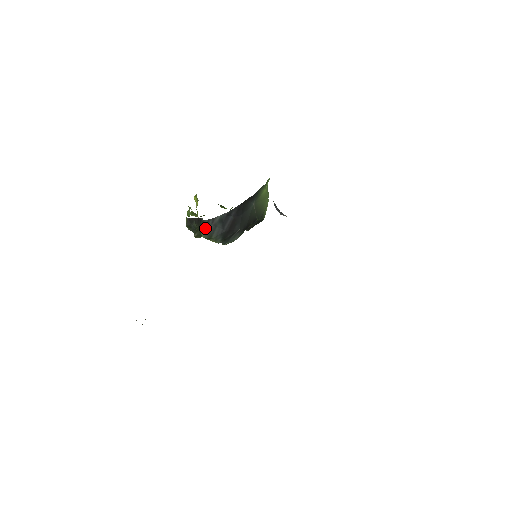
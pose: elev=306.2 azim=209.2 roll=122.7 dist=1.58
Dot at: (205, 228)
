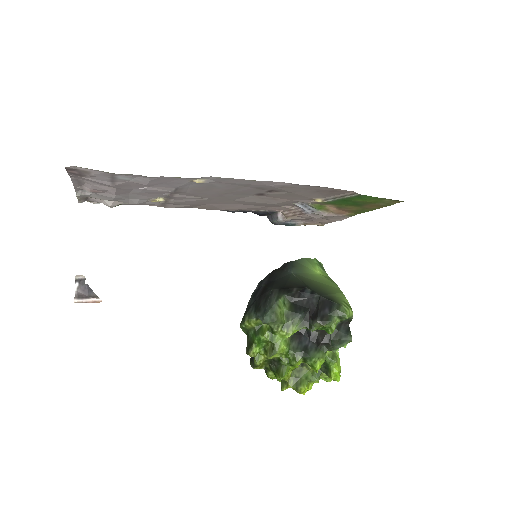
Dot at: occluded
